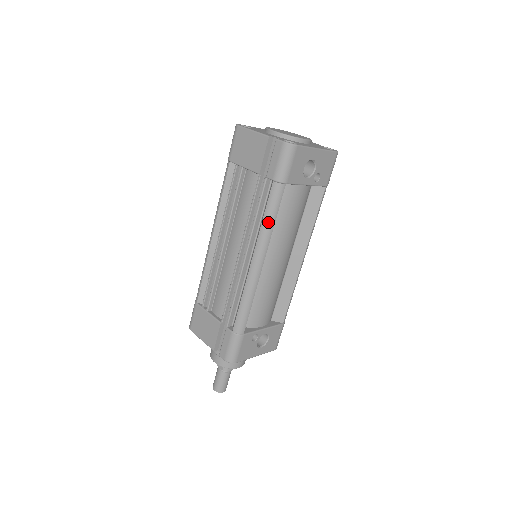
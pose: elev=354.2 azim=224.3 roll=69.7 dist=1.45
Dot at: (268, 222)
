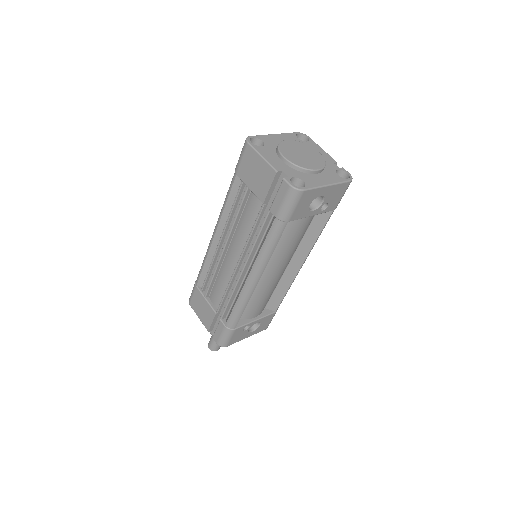
Dot at: (266, 251)
